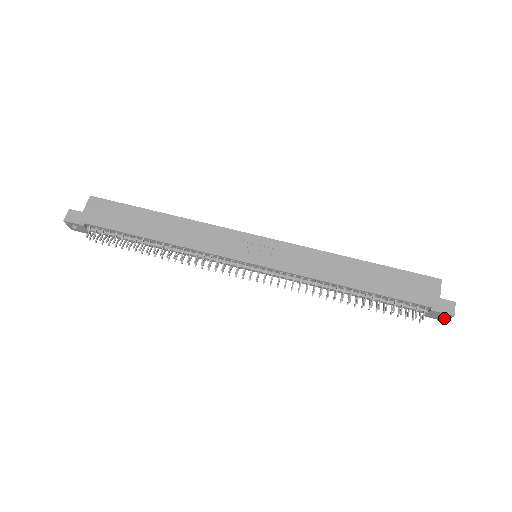
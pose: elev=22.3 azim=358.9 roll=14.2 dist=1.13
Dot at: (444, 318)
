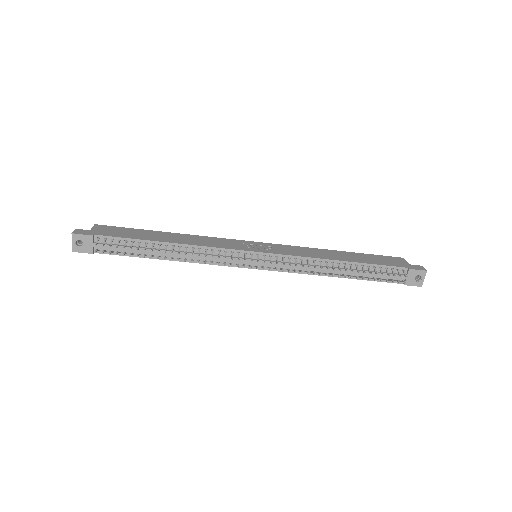
Dot at: (420, 281)
